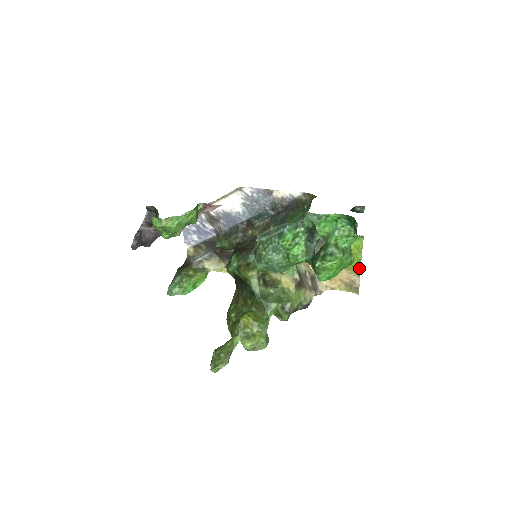
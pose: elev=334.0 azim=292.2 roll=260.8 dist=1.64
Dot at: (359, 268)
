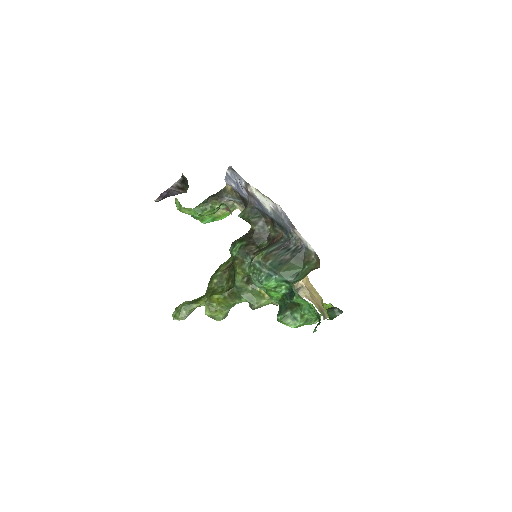
Dot at: occluded
